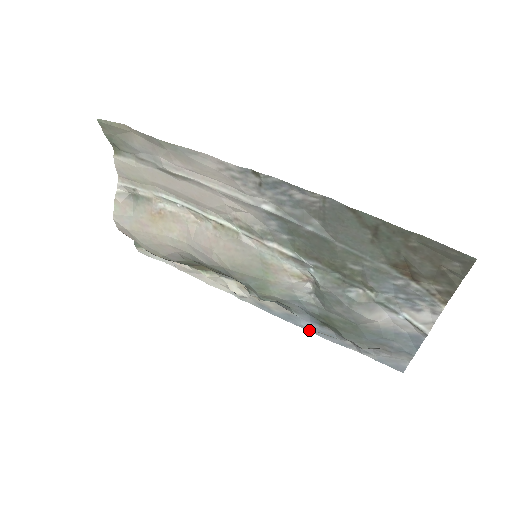
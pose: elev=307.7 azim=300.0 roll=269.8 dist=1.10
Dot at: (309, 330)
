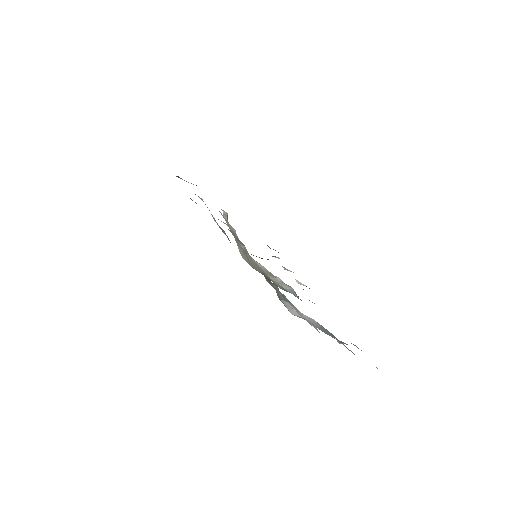
Dot at: occluded
